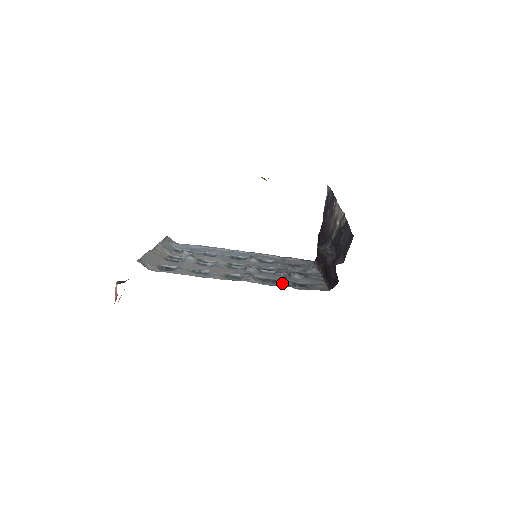
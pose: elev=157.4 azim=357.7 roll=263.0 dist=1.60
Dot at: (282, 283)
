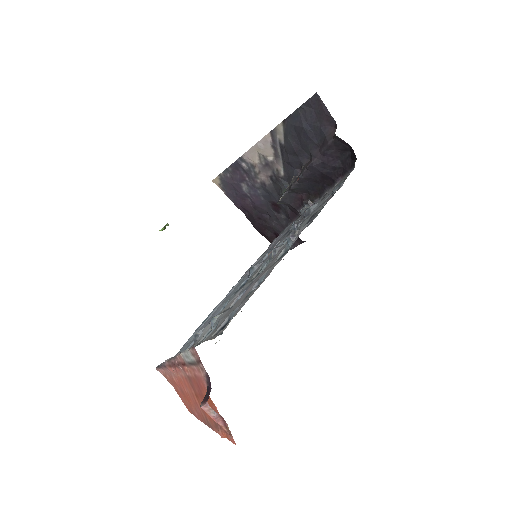
Dot at: occluded
